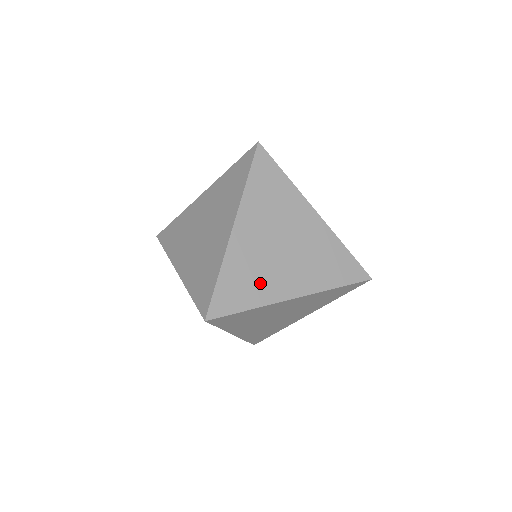
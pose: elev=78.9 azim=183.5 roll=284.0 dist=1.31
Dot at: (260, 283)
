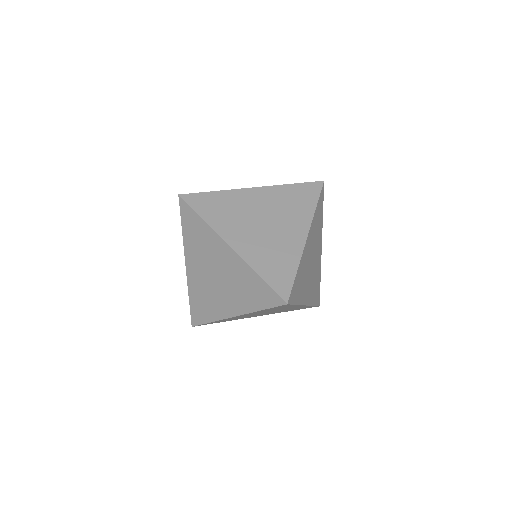
Dot at: (282, 252)
